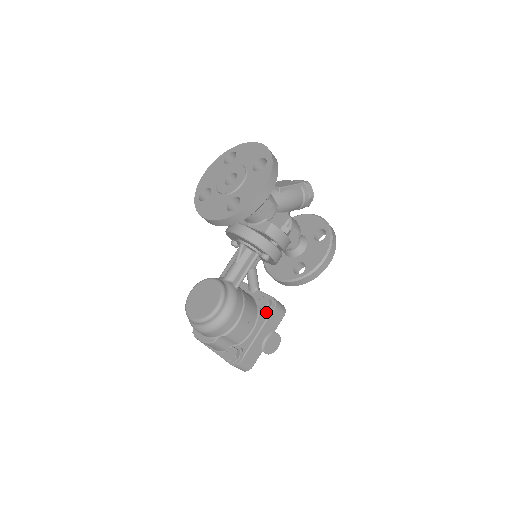
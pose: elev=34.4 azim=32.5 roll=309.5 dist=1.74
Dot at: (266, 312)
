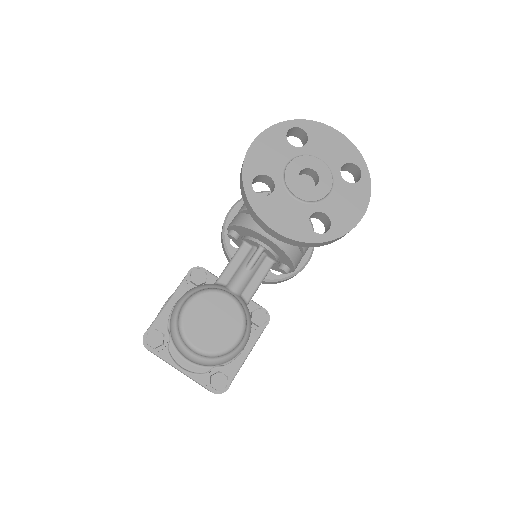
Dot at: (259, 328)
